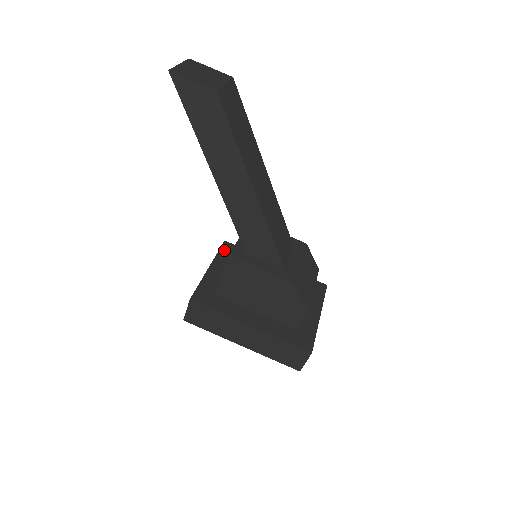
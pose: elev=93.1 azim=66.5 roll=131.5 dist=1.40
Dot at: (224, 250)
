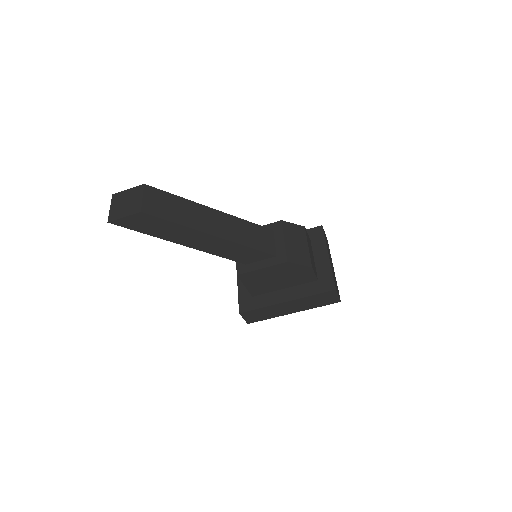
Dot at: occluded
